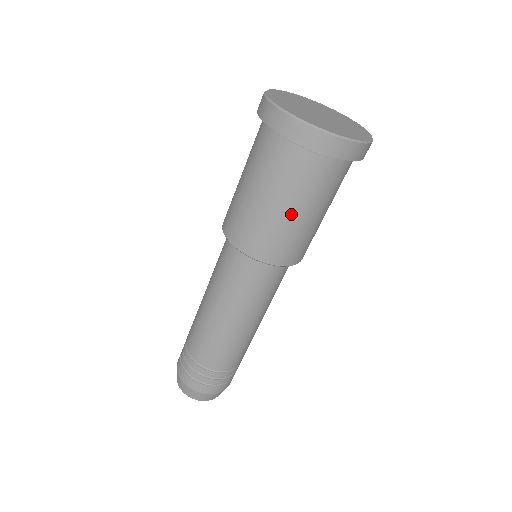
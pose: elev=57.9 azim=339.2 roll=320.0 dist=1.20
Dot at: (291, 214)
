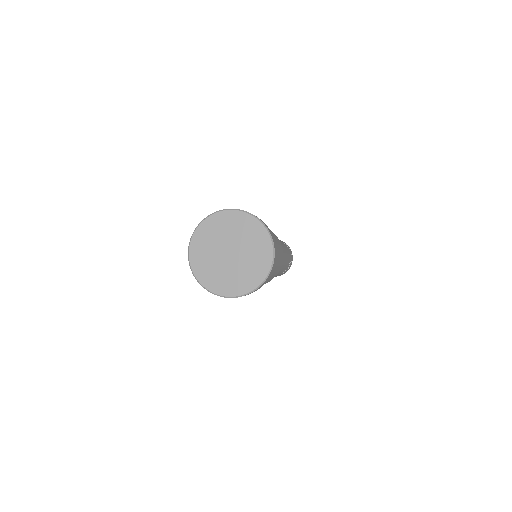
Dot at: occluded
